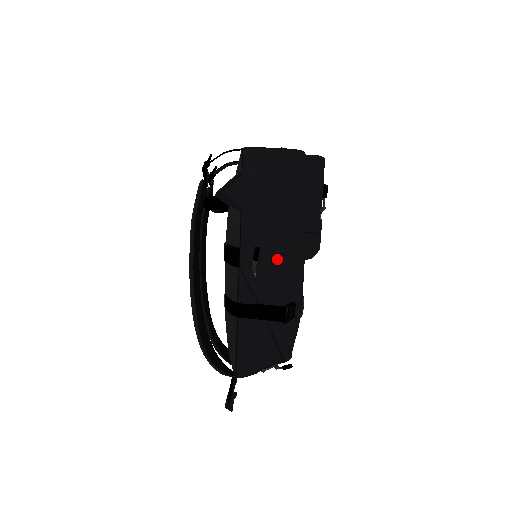
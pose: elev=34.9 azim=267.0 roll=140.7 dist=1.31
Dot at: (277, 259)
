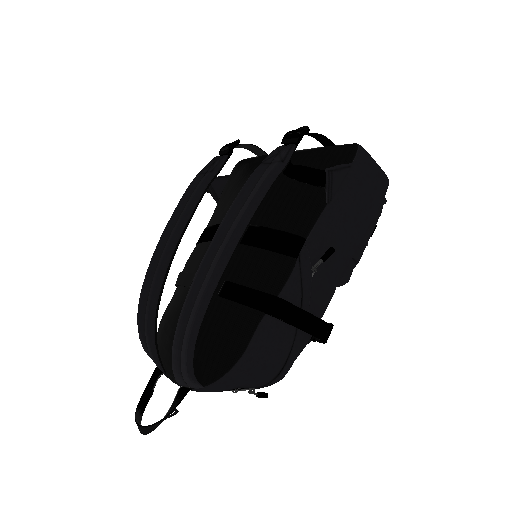
Dot at: (333, 270)
